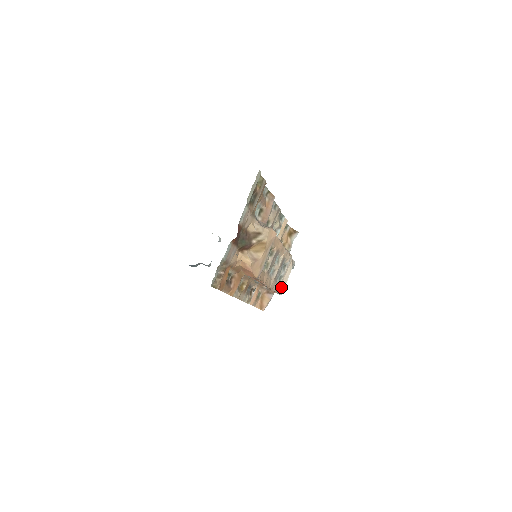
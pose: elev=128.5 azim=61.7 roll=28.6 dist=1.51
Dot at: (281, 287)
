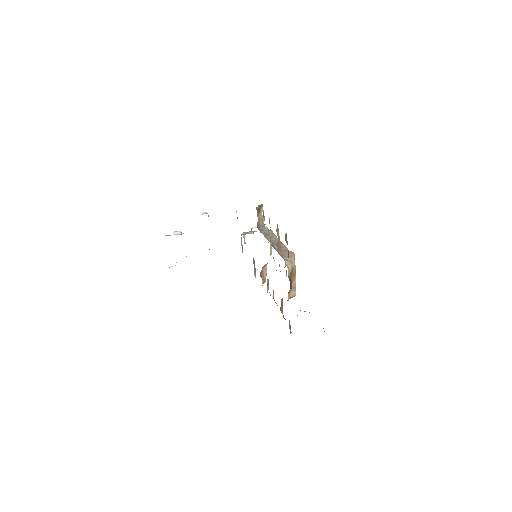
Dot at: occluded
